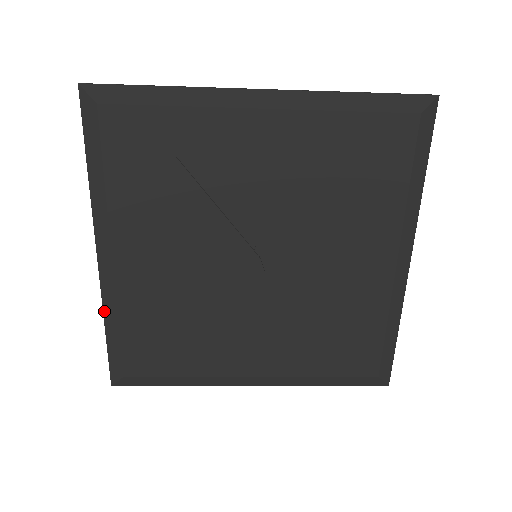
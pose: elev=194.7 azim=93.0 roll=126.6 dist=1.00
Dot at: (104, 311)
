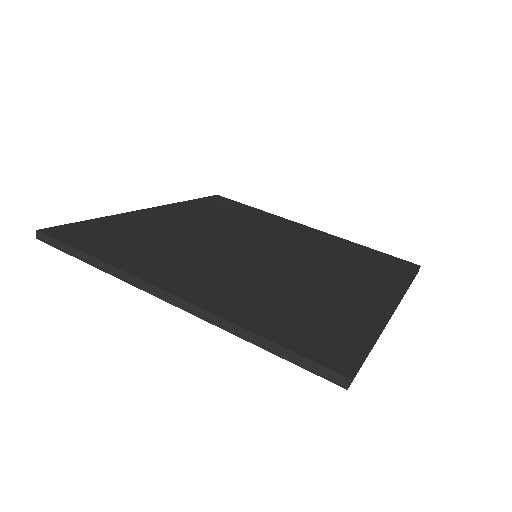
Dot at: occluded
